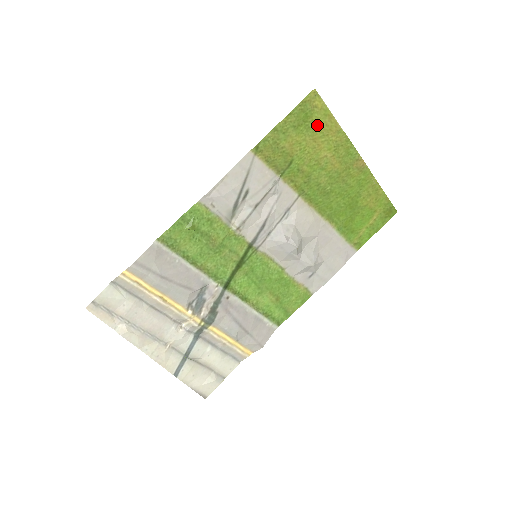
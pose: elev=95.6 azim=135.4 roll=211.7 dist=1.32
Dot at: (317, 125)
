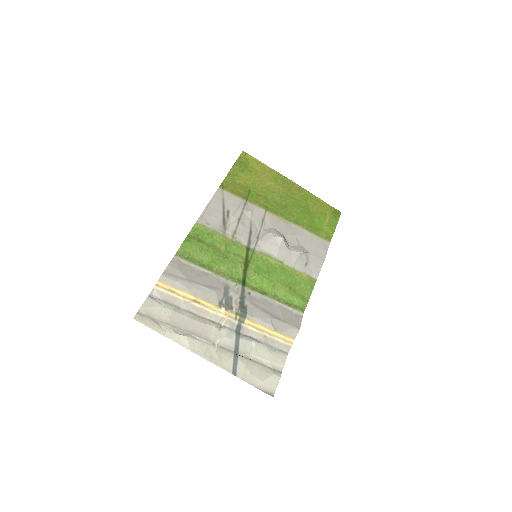
Dot at: (255, 169)
